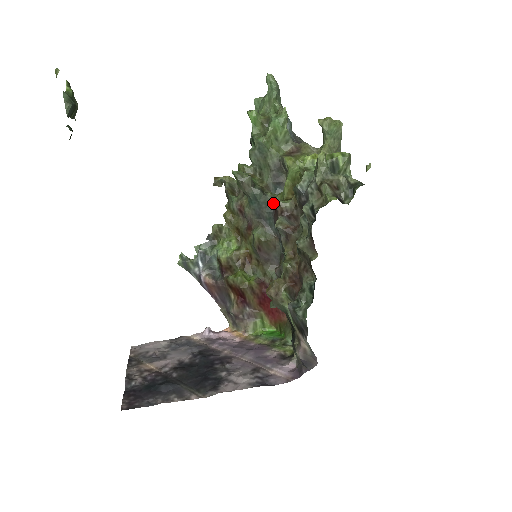
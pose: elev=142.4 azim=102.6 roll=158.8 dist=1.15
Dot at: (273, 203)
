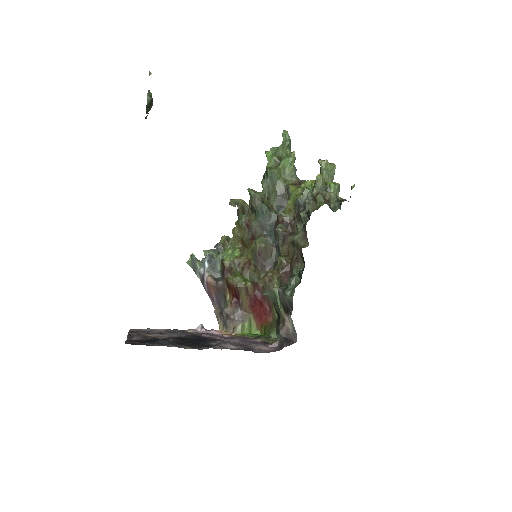
Dot at: (275, 218)
